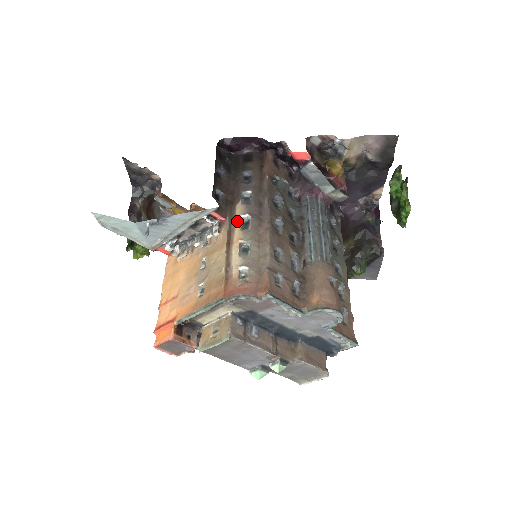
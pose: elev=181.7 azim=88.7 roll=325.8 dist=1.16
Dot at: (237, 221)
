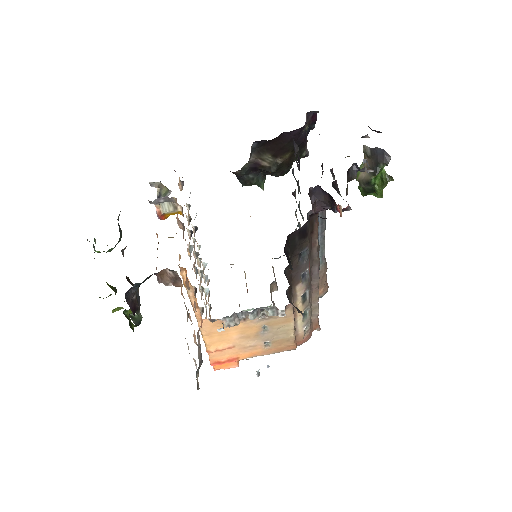
Dot at: (299, 300)
